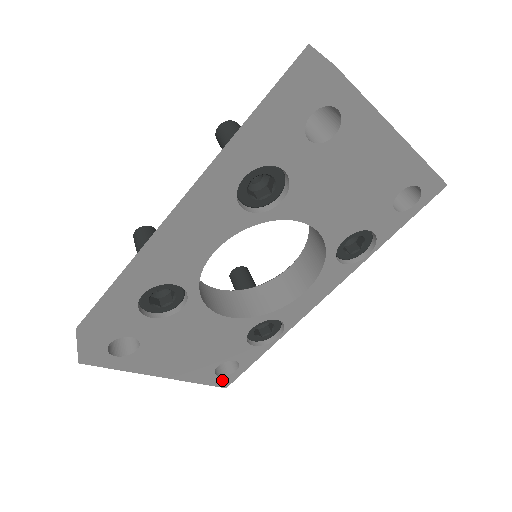
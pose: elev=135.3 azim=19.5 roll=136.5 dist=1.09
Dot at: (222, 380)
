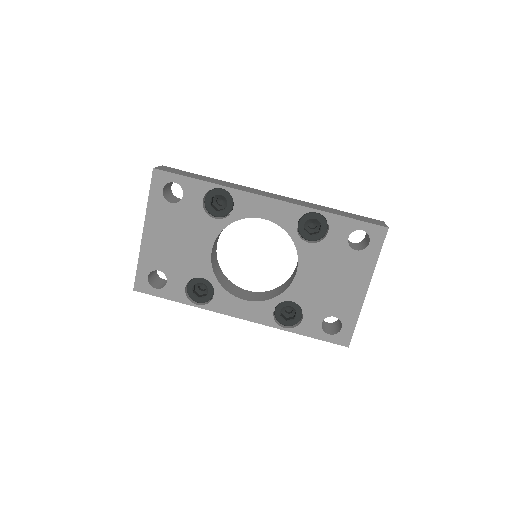
Dot at: (143, 282)
